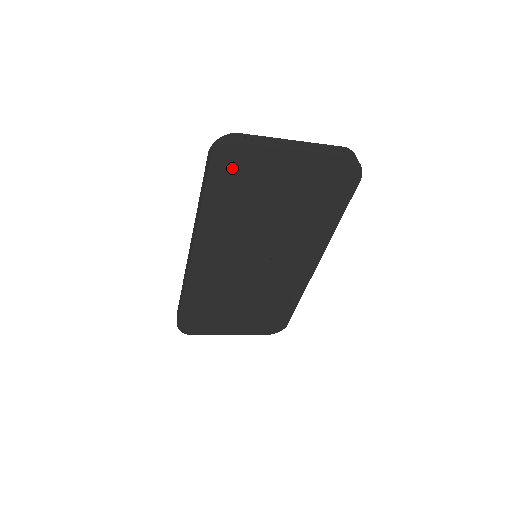
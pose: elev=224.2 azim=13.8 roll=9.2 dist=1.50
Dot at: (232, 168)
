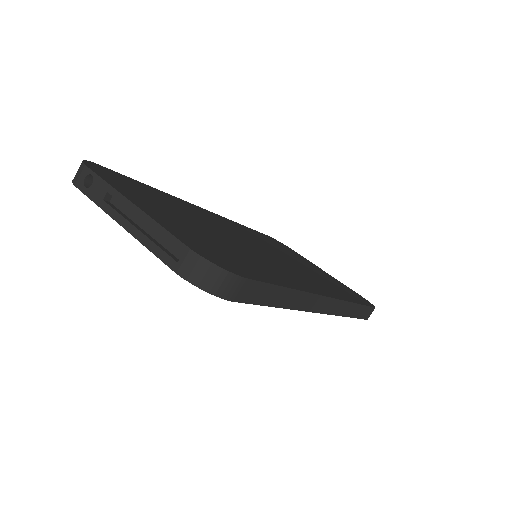
Dot at: occluded
